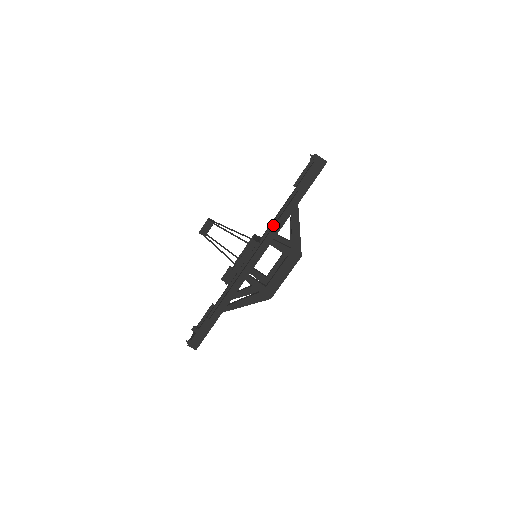
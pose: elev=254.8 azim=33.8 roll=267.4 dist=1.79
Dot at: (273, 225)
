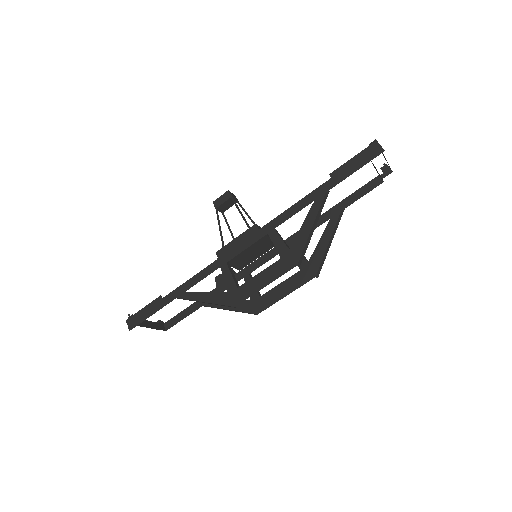
Dot at: occluded
